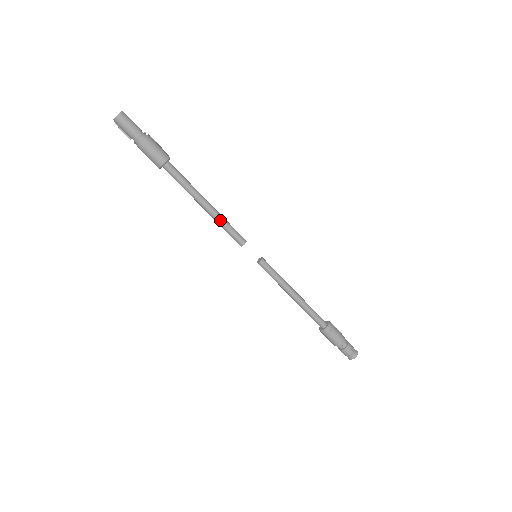
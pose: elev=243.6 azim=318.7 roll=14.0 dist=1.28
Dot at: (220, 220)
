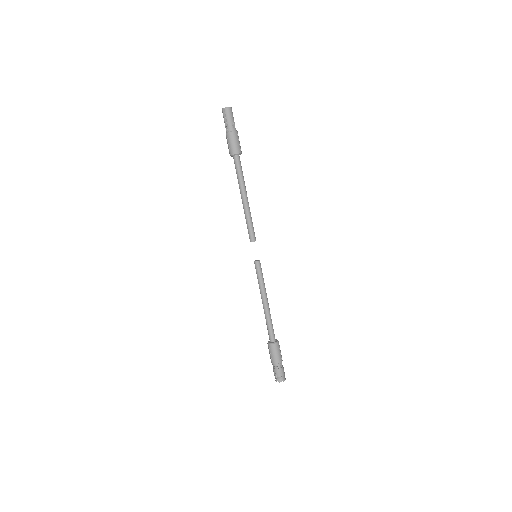
Dot at: (250, 214)
